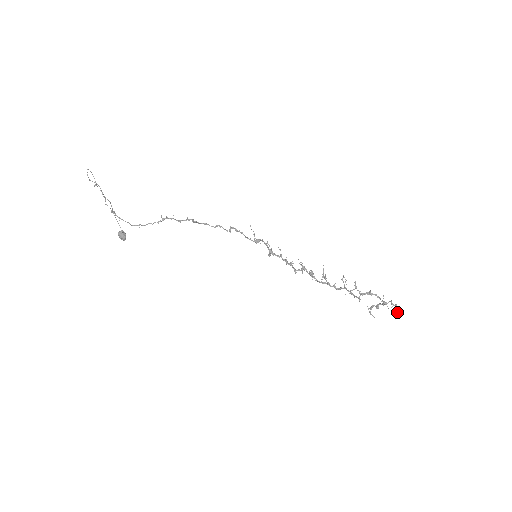
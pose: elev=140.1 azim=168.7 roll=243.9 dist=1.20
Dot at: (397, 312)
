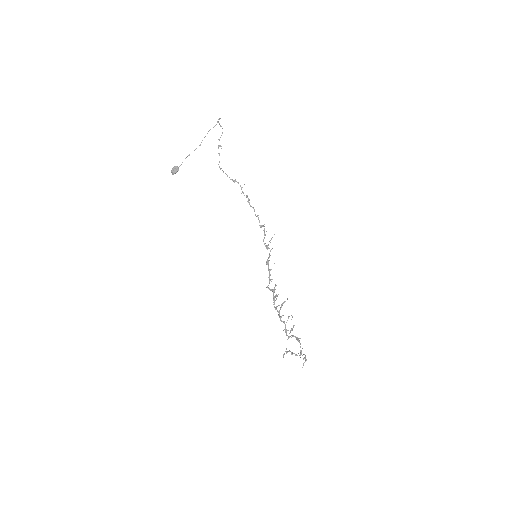
Dot at: occluded
